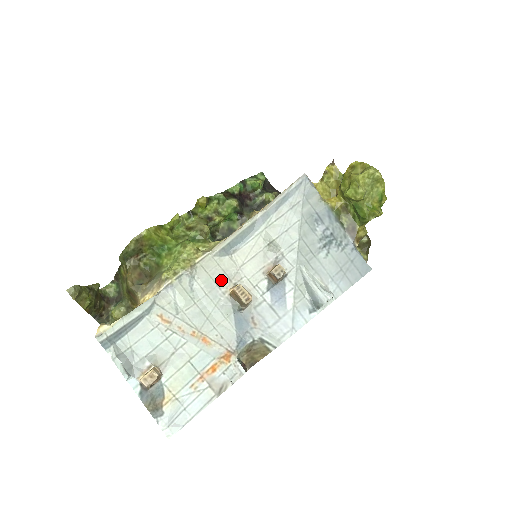
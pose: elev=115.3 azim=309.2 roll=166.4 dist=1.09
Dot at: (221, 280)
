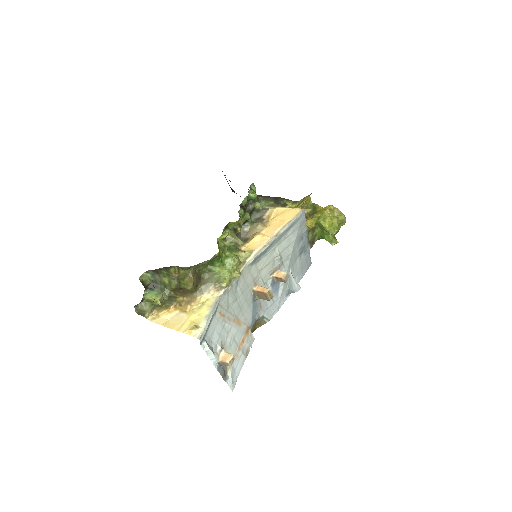
Dot at: (250, 282)
